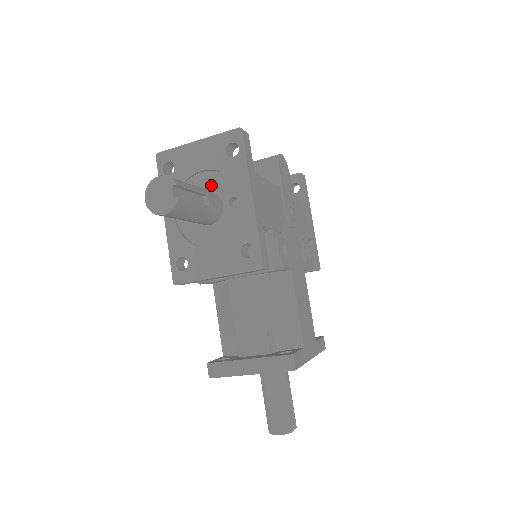
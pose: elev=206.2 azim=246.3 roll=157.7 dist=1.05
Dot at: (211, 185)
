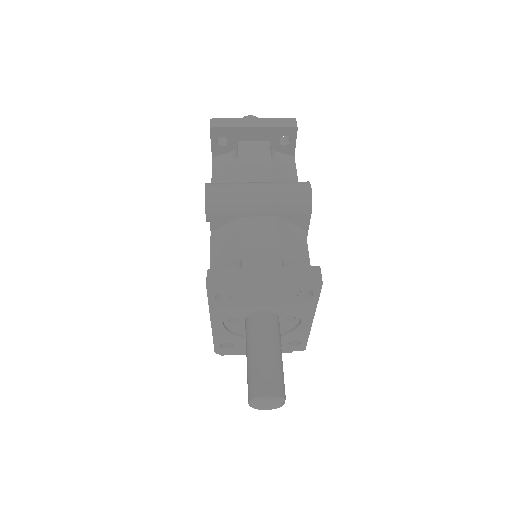
Dot at: (271, 308)
